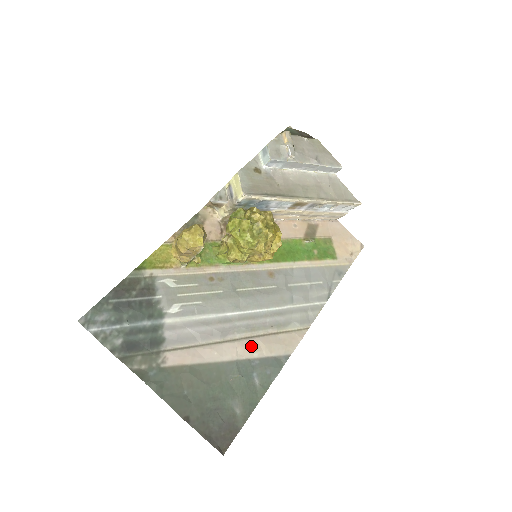
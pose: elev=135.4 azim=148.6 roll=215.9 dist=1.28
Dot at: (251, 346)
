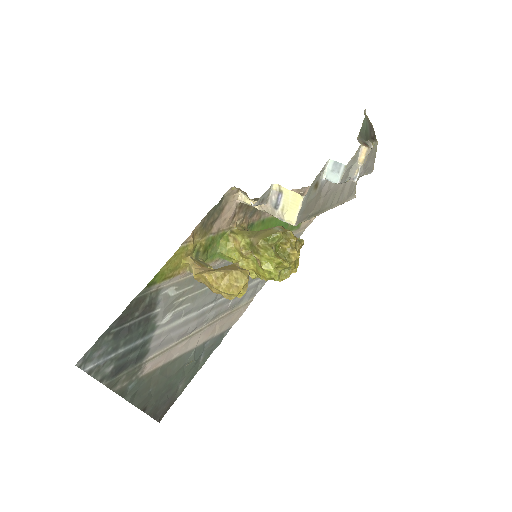
Dot at: (210, 331)
